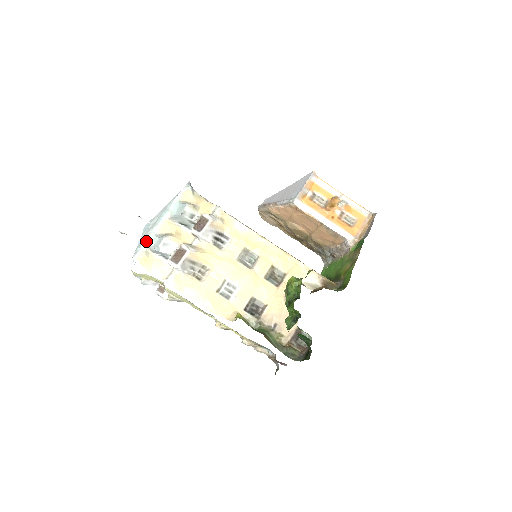
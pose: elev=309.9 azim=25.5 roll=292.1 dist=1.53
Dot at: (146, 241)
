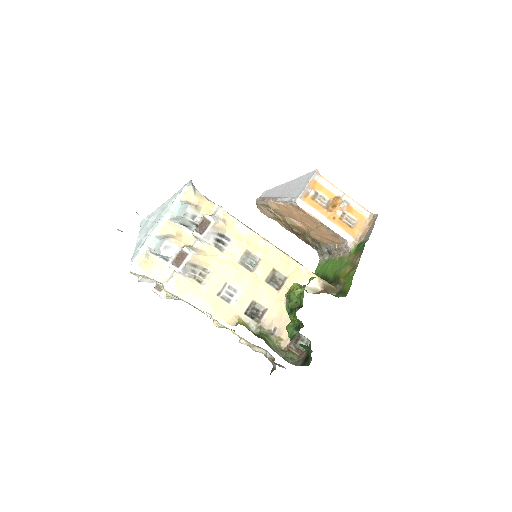
Dot at: (146, 243)
